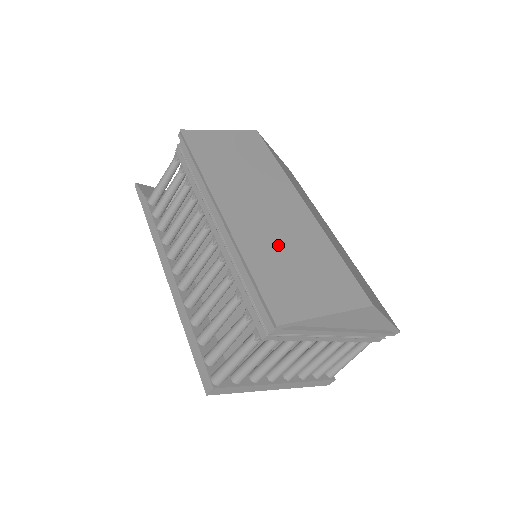
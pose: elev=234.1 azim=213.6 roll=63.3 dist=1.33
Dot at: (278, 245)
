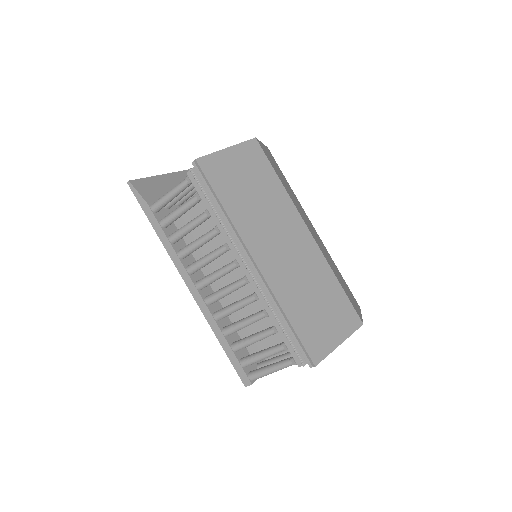
Dot at: (301, 288)
